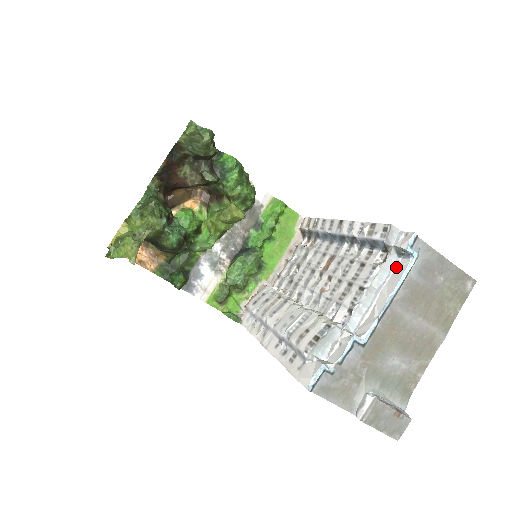
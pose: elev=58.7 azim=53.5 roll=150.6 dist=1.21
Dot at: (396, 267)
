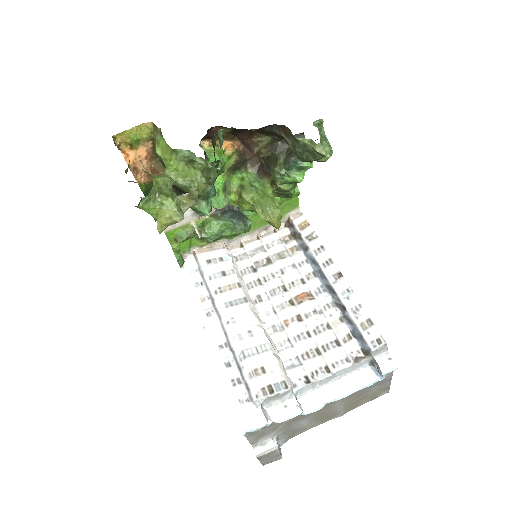
Dot at: (362, 371)
